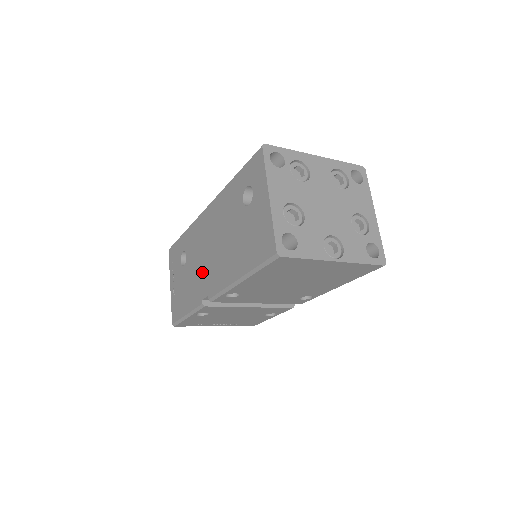
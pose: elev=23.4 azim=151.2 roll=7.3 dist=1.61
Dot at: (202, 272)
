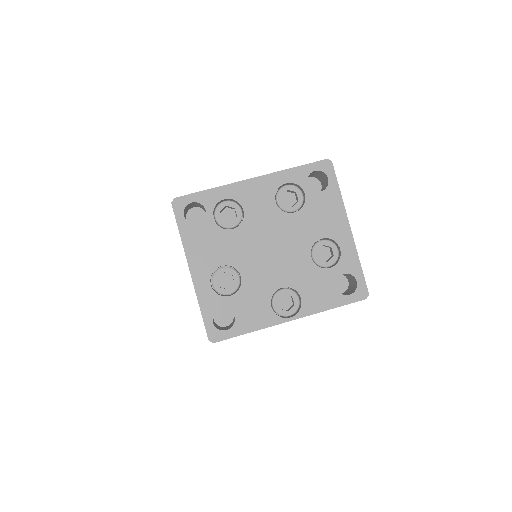
Dot at: occluded
